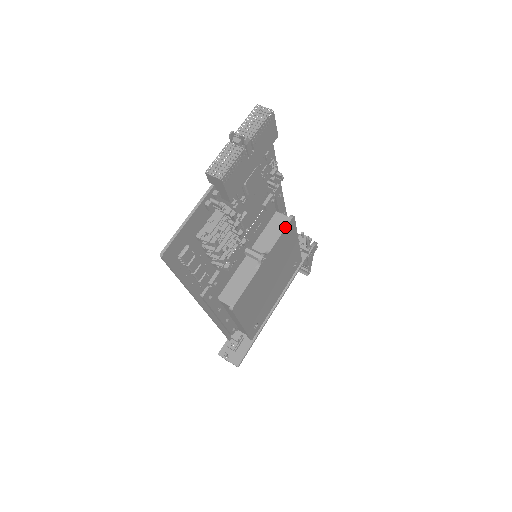
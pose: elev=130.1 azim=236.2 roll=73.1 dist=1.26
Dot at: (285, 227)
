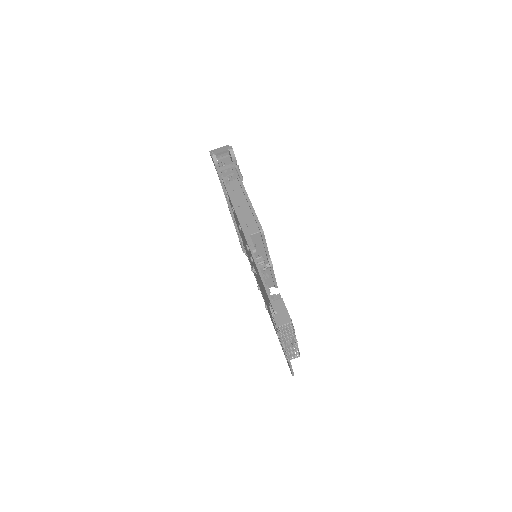
Dot at: (265, 241)
